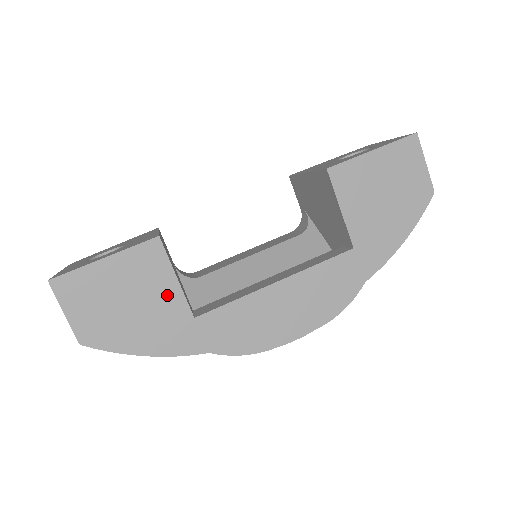
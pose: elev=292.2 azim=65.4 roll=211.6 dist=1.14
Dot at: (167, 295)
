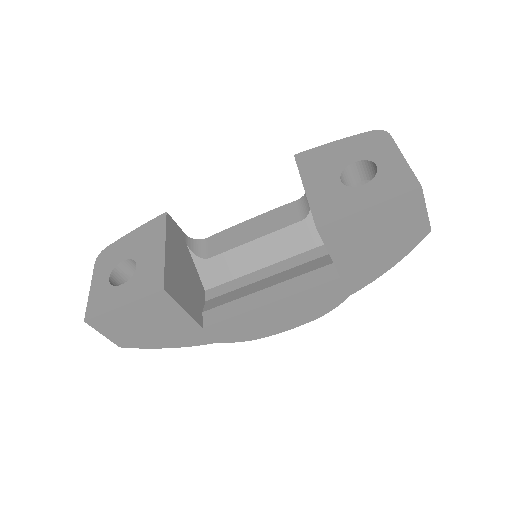
Dot at: (178, 319)
